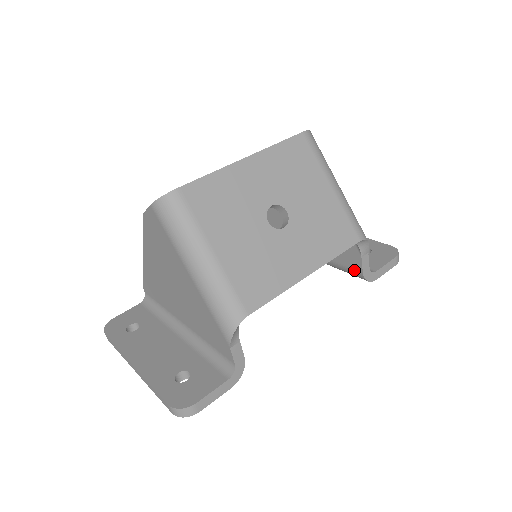
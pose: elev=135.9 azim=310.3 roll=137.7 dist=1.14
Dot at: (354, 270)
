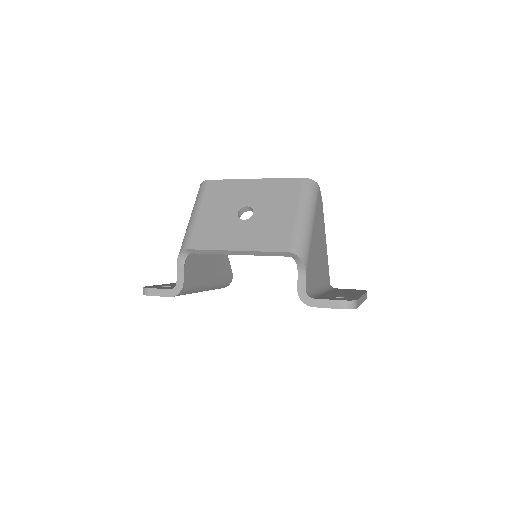
Dot at: occluded
